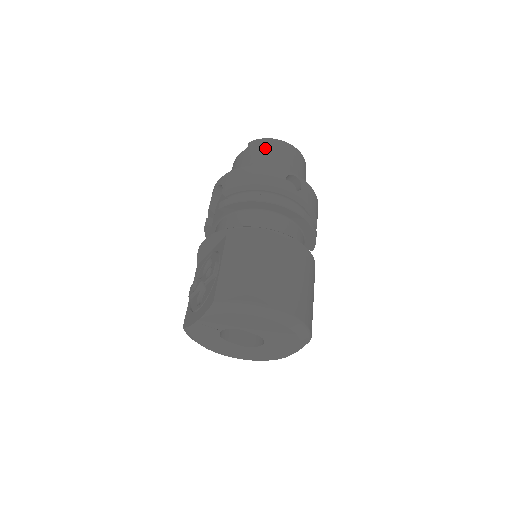
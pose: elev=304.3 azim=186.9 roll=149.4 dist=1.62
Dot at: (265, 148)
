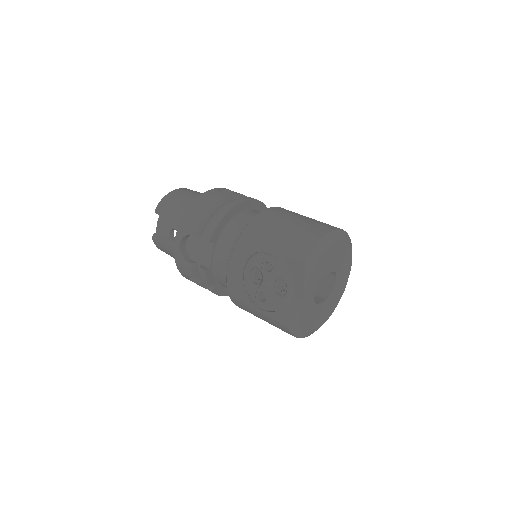
Dot at: (174, 199)
